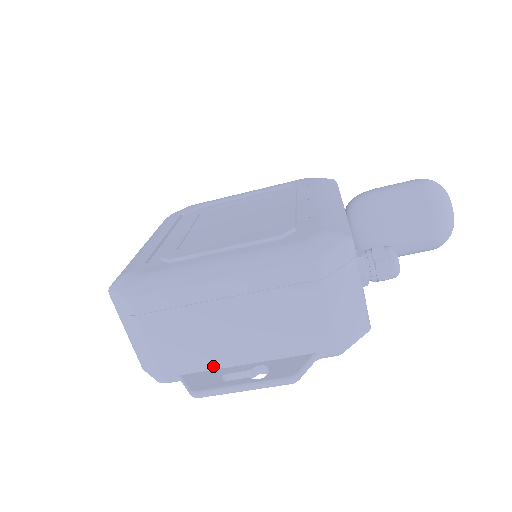
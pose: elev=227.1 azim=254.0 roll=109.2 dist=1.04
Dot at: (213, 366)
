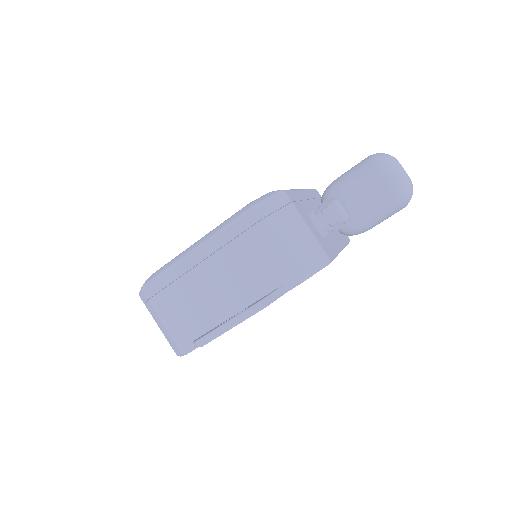
Dot at: (214, 324)
